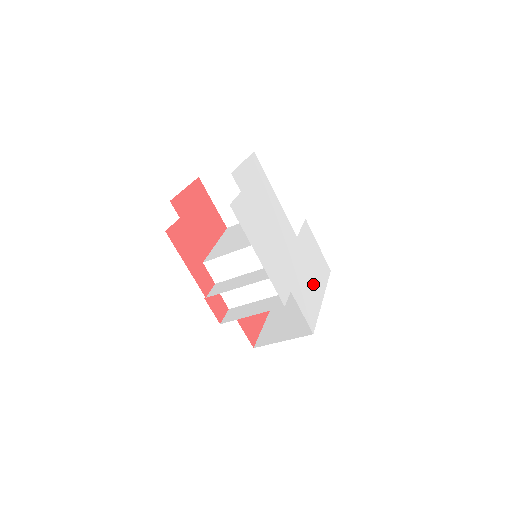
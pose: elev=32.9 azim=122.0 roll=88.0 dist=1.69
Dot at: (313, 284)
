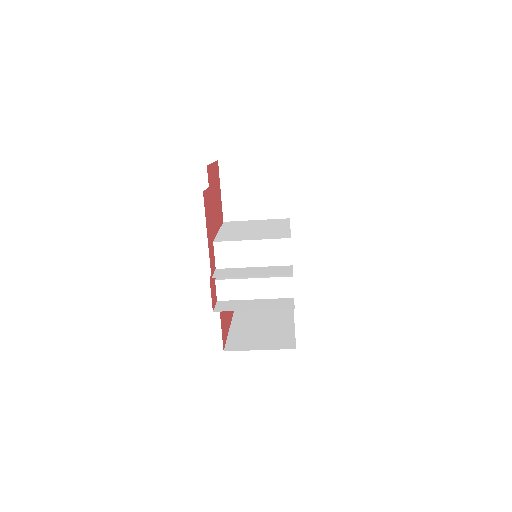
Dot at: occluded
